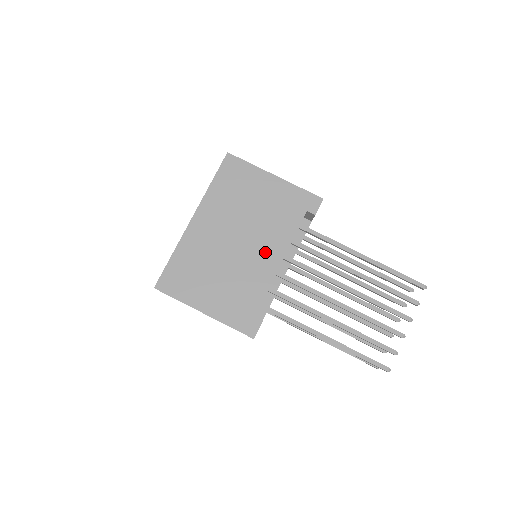
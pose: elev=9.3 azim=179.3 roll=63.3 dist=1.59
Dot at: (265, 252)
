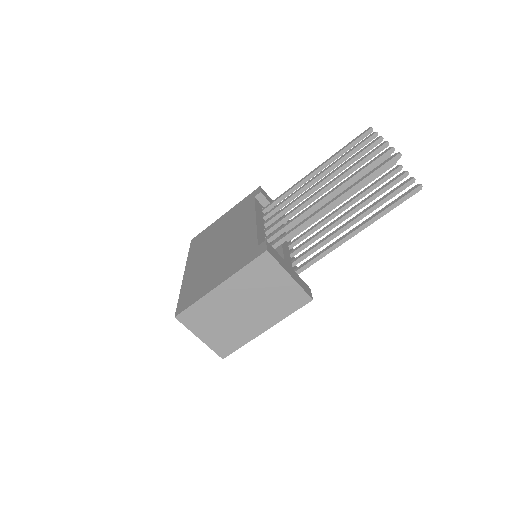
Dot at: (241, 228)
